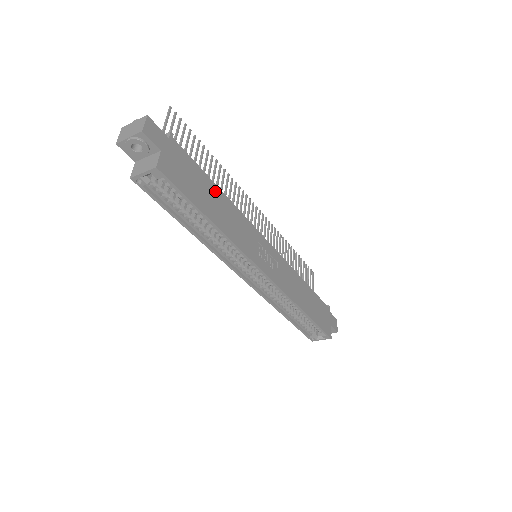
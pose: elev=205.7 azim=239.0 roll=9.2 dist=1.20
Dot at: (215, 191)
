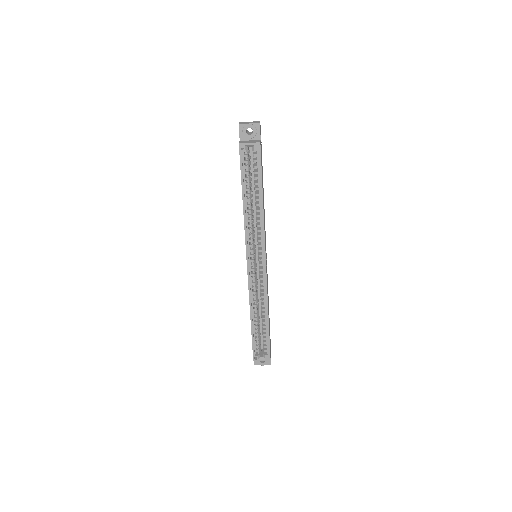
Dot at: (263, 189)
